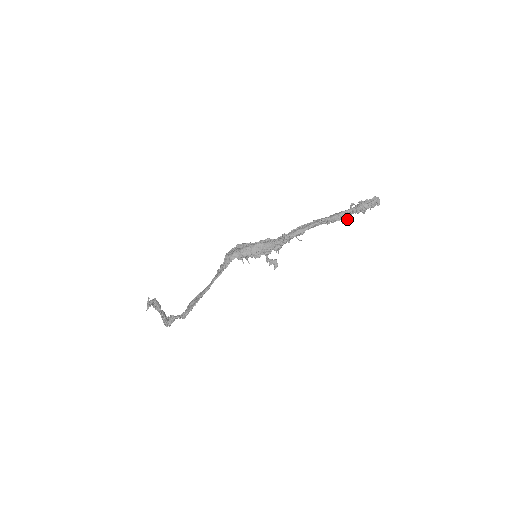
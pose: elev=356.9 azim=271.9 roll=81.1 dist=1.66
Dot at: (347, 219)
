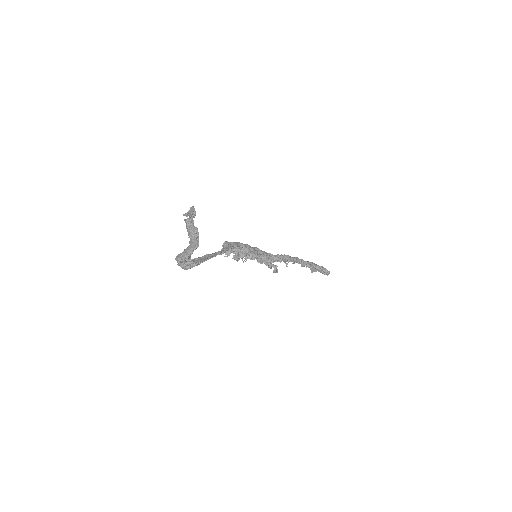
Dot at: (315, 270)
